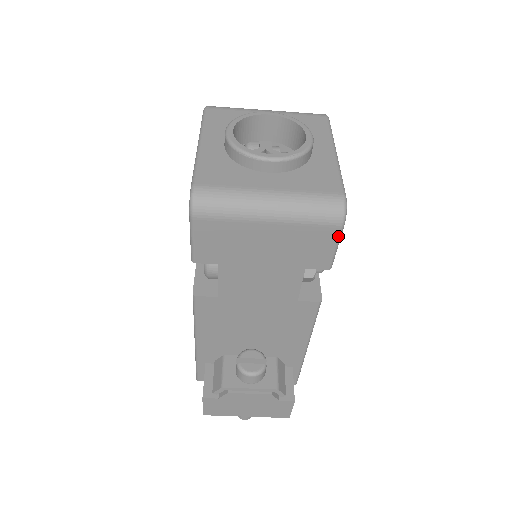
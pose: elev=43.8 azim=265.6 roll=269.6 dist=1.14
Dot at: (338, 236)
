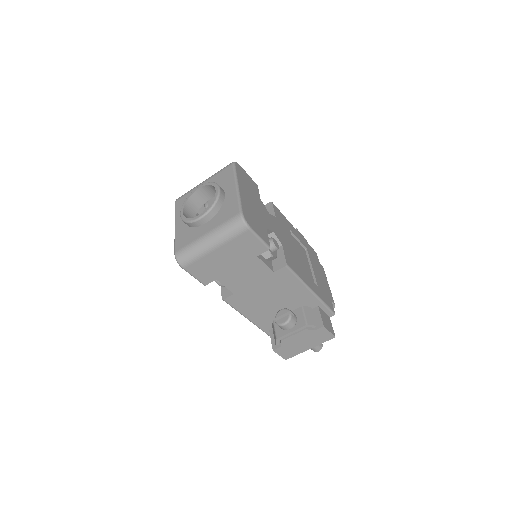
Dot at: (253, 234)
